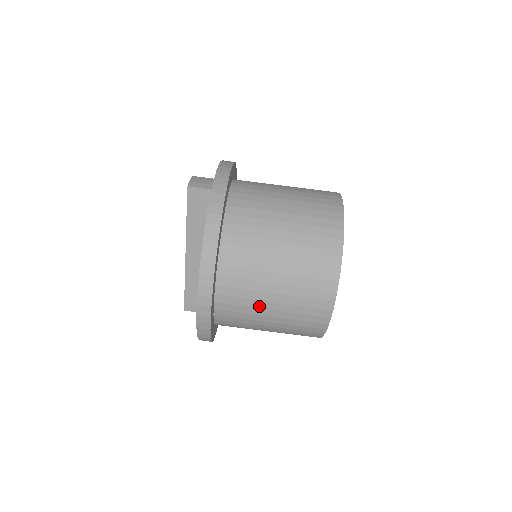
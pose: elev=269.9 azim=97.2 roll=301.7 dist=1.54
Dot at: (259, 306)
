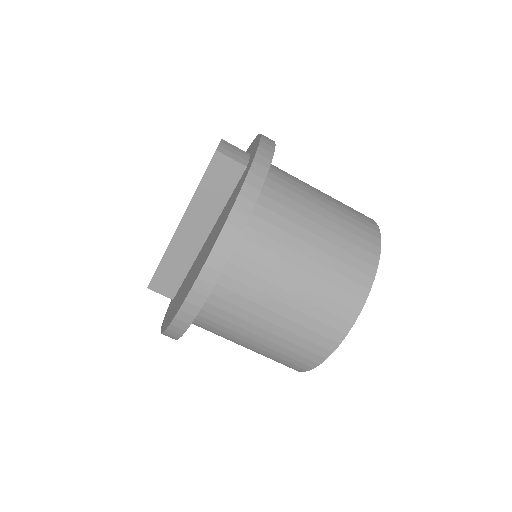
Dot at: (253, 321)
